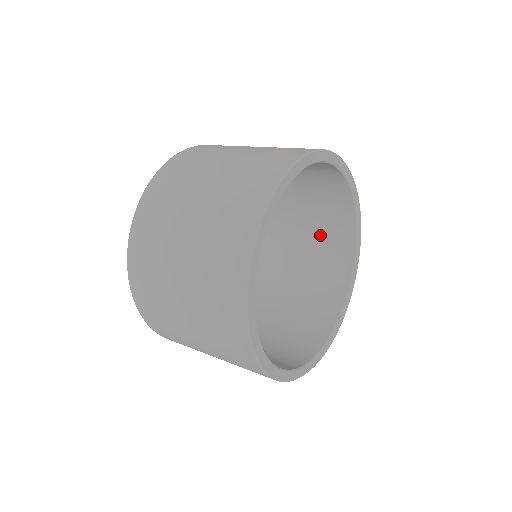
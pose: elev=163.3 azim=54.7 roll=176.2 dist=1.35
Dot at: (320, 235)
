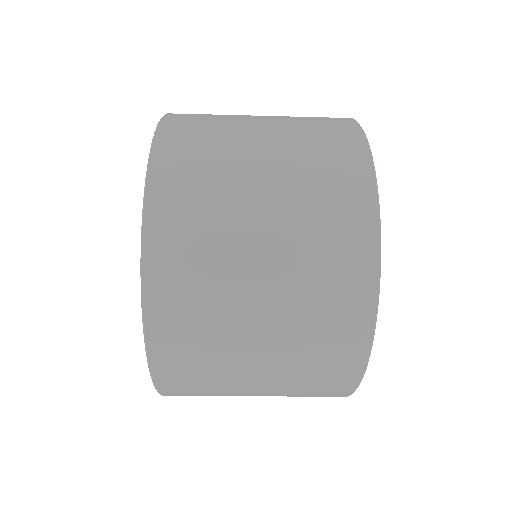
Dot at: occluded
